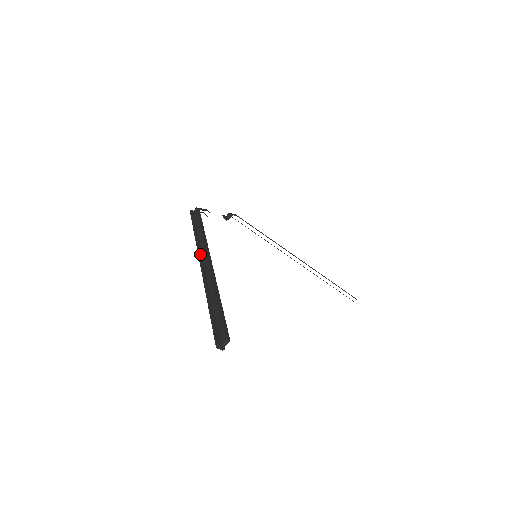
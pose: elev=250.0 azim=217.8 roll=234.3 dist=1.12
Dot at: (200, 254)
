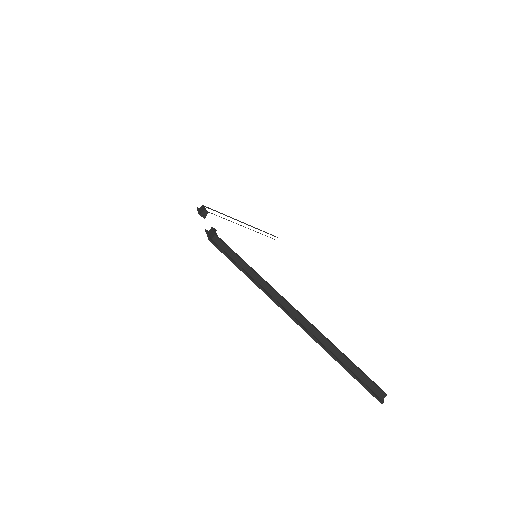
Dot at: (280, 304)
